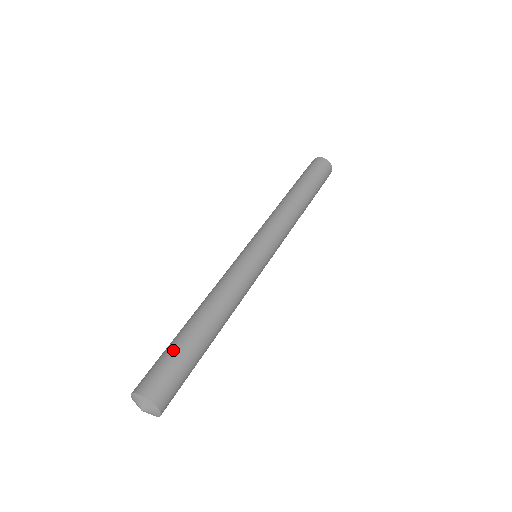
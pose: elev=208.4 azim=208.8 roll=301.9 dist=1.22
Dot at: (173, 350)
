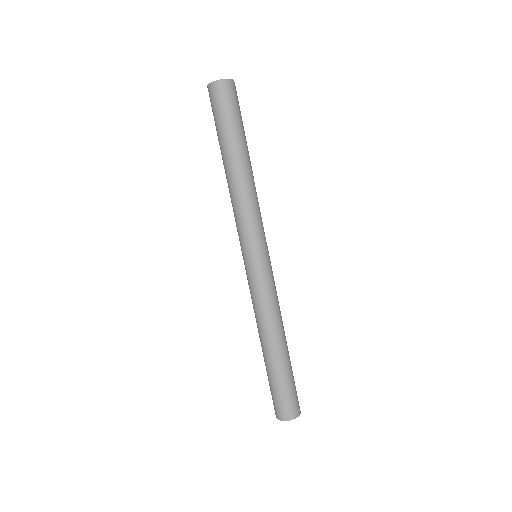
Dot at: (275, 384)
